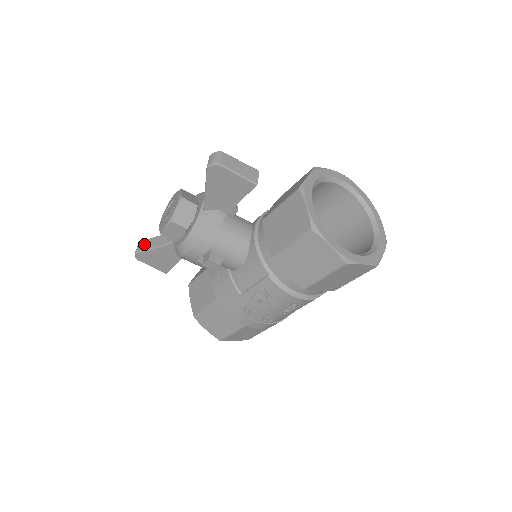
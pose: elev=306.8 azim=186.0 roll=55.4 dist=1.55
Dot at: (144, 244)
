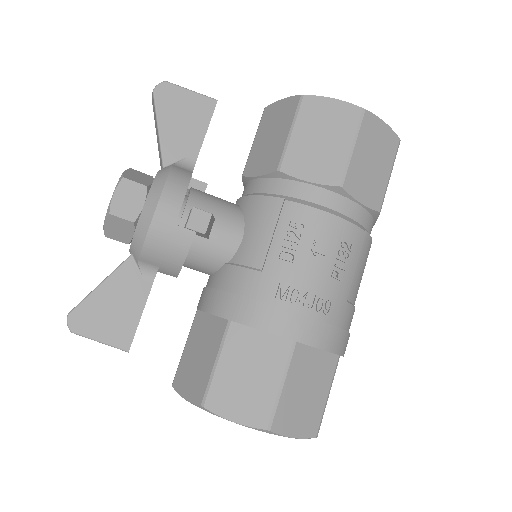
Dot at: occluded
